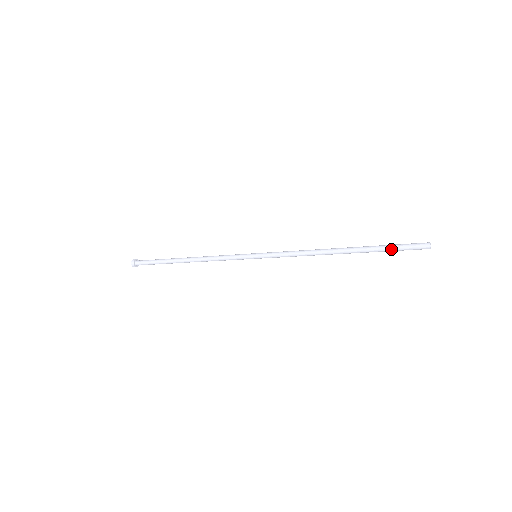
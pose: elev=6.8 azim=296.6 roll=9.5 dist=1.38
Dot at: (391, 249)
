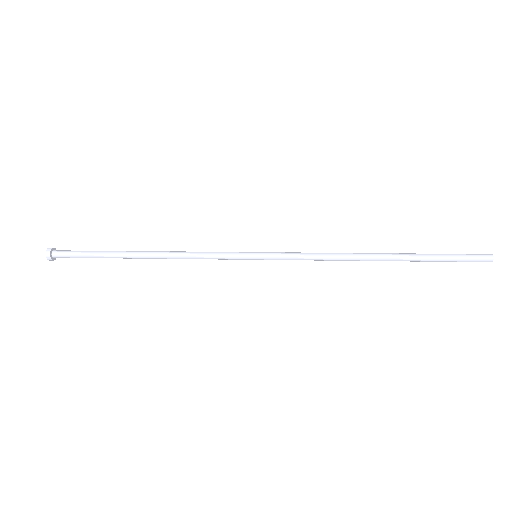
Dot at: (446, 258)
